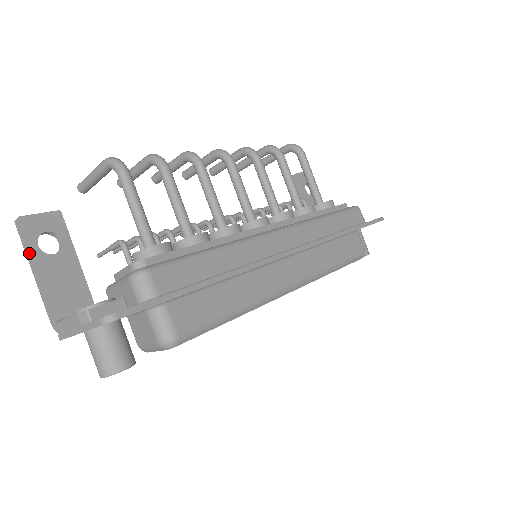
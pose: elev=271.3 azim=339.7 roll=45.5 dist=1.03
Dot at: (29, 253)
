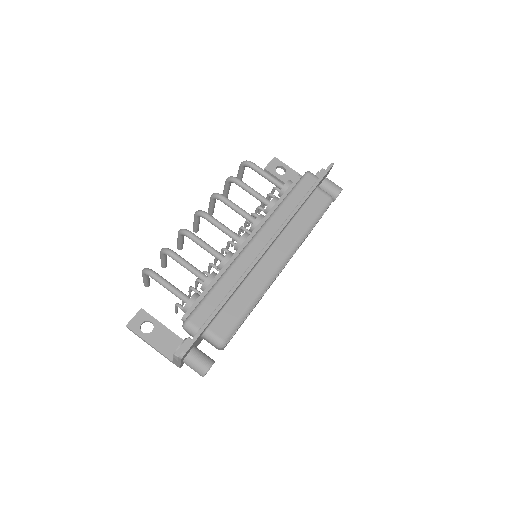
Dot at: (141, 338)
